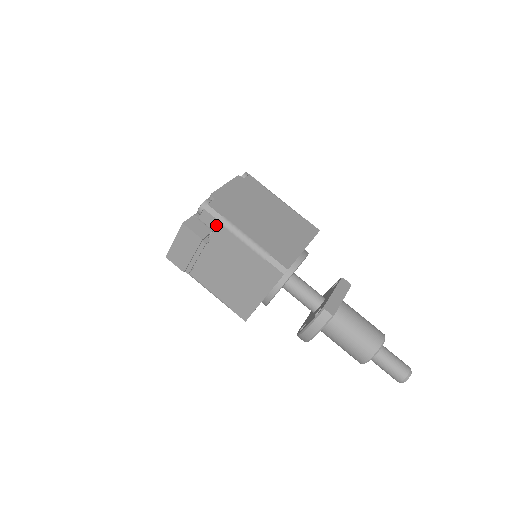
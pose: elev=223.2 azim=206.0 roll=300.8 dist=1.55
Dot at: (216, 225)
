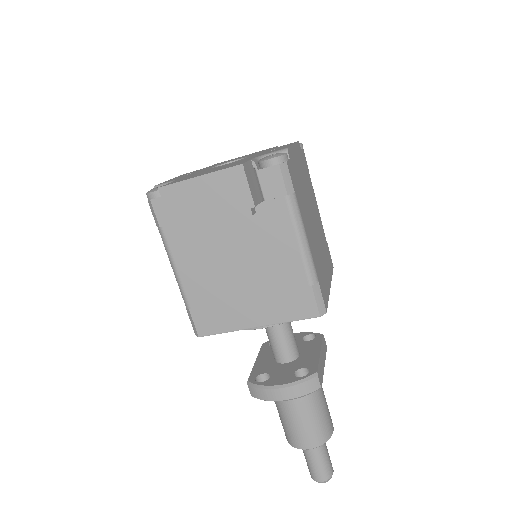
Dot at: (278, 197)
